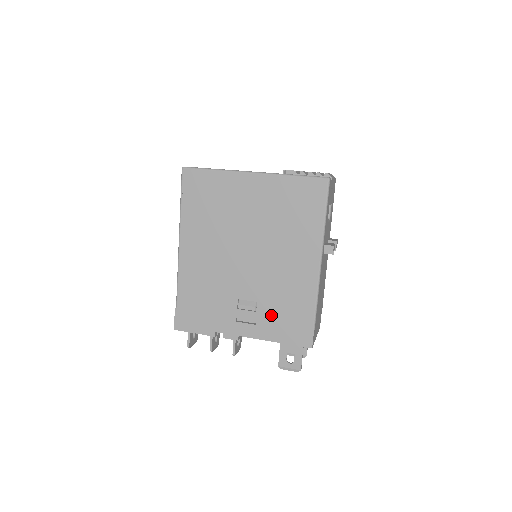
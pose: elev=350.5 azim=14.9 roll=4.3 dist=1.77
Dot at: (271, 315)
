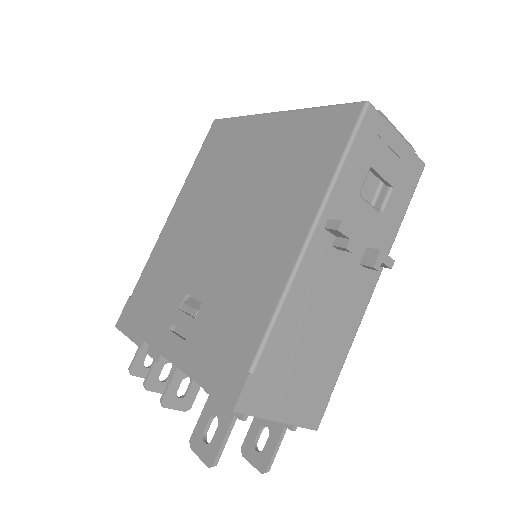
Dot at: (208, 328)
